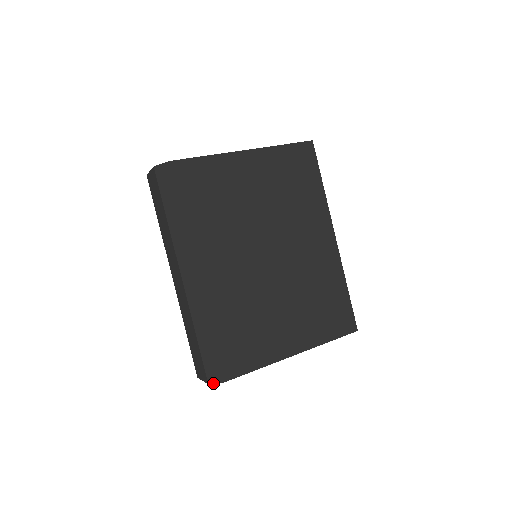
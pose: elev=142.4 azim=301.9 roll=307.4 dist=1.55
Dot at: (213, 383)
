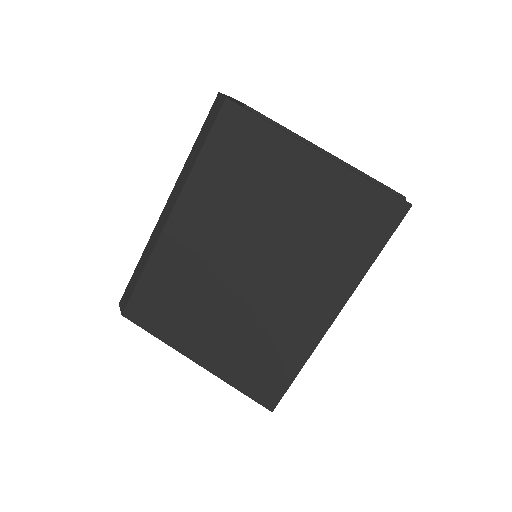
Dot at: (120, 307)
